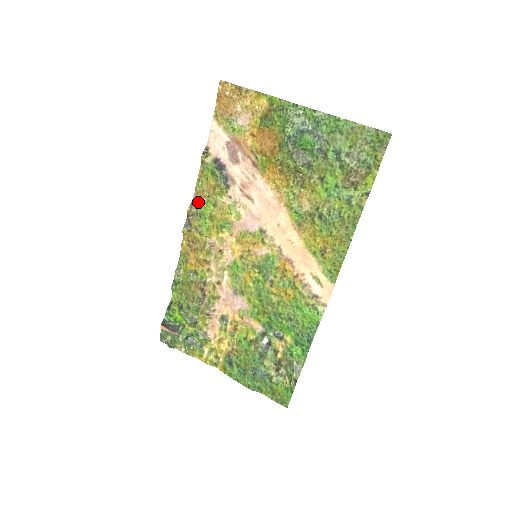
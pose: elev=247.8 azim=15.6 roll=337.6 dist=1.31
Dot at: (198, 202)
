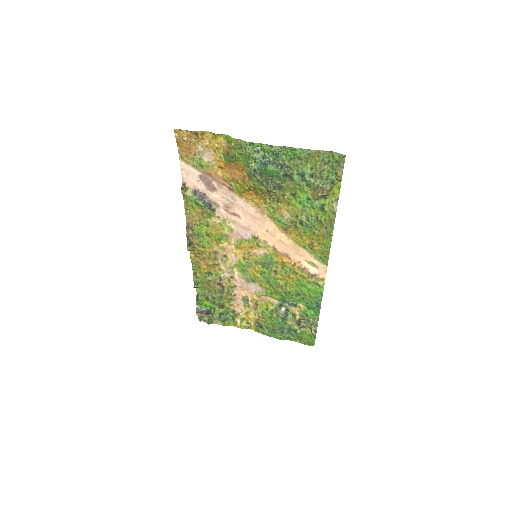
Dot at: (192, 226)
